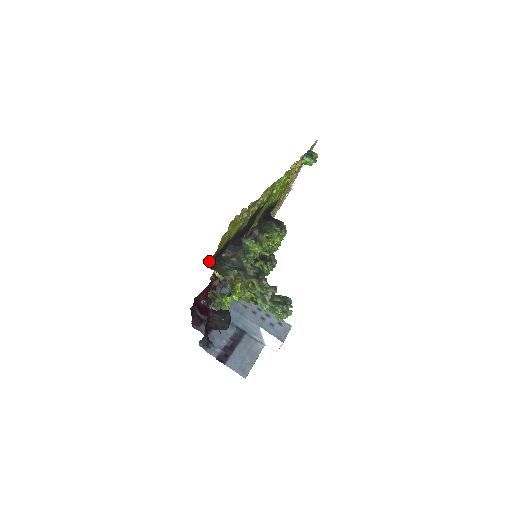
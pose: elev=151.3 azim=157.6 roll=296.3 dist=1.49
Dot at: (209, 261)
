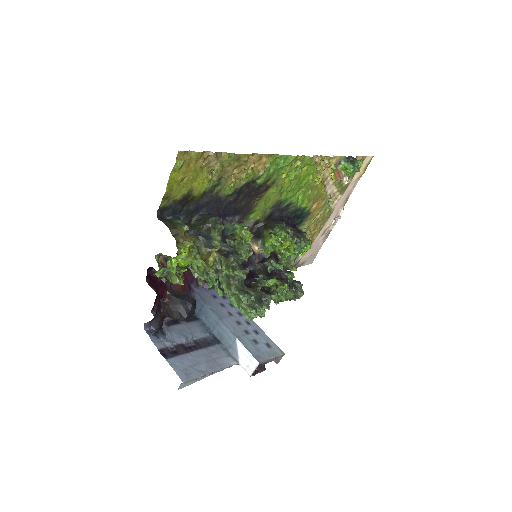
Dot at: (158, 209)
